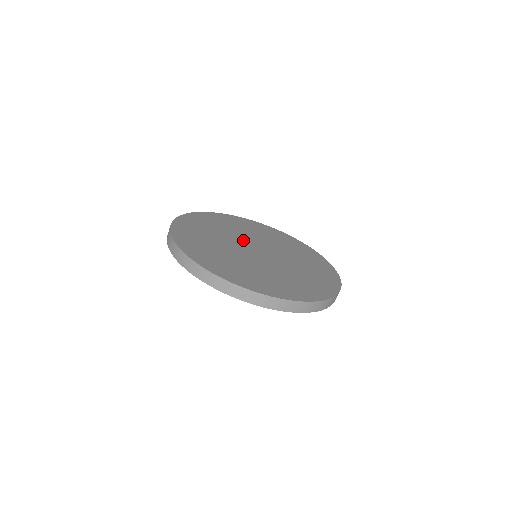
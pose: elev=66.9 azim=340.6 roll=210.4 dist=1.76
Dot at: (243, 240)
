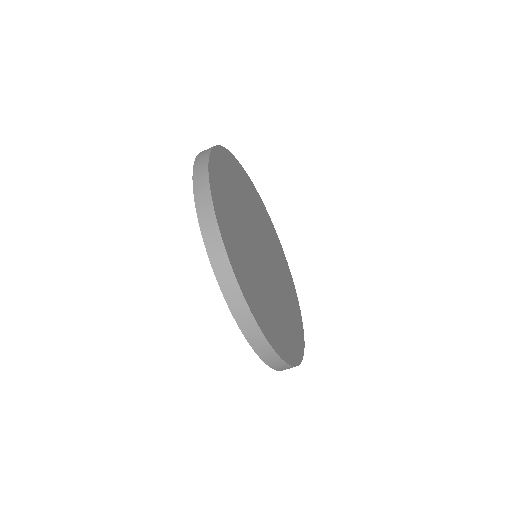
Dot at: (258, 230)
